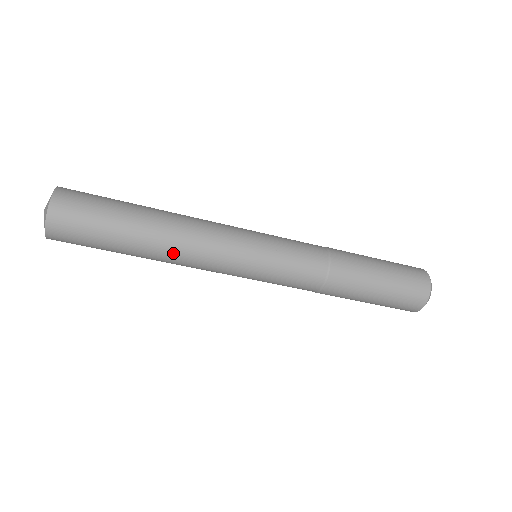
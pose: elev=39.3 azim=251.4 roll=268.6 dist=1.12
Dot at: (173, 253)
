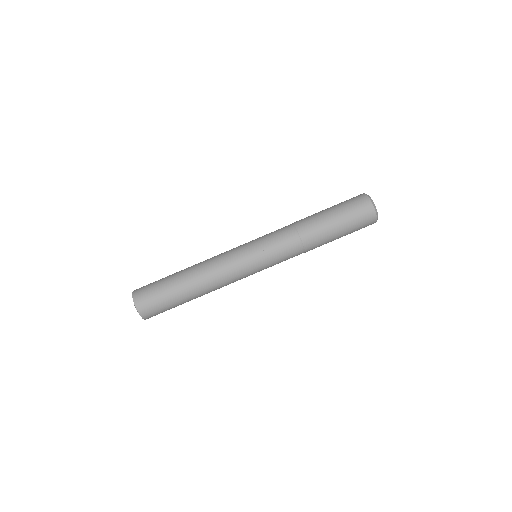
Dot at: (209, 287)
